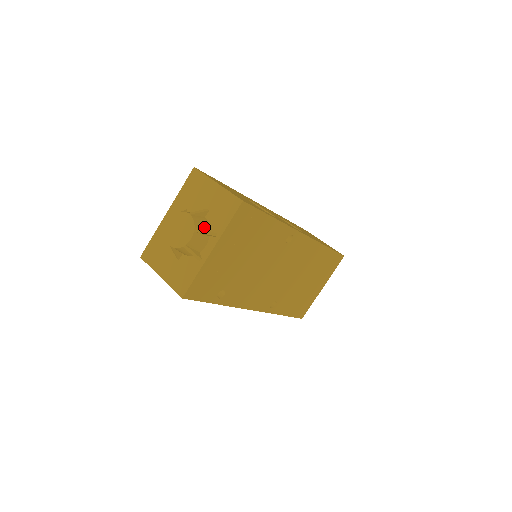
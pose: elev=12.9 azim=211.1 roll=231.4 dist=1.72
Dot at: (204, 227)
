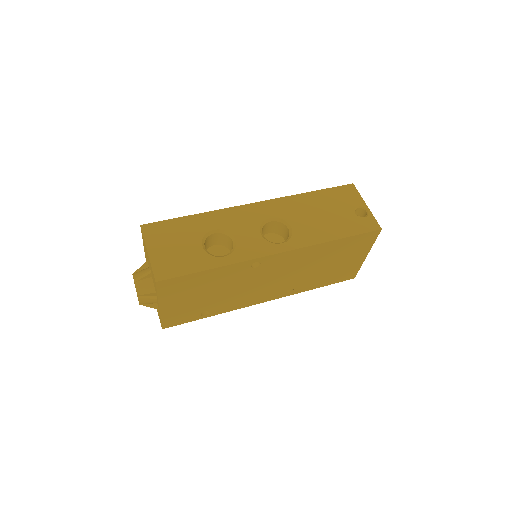
Dot at: (148, 290)
